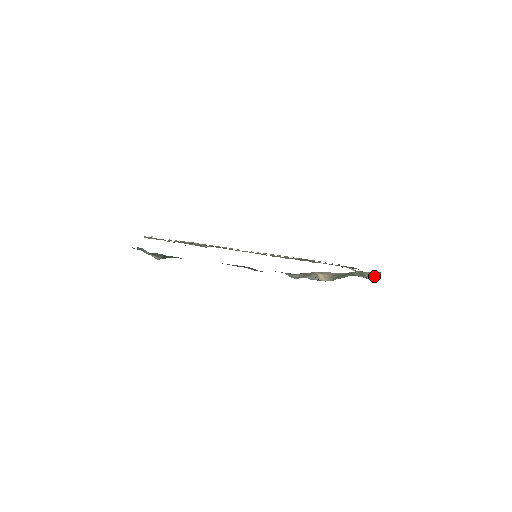
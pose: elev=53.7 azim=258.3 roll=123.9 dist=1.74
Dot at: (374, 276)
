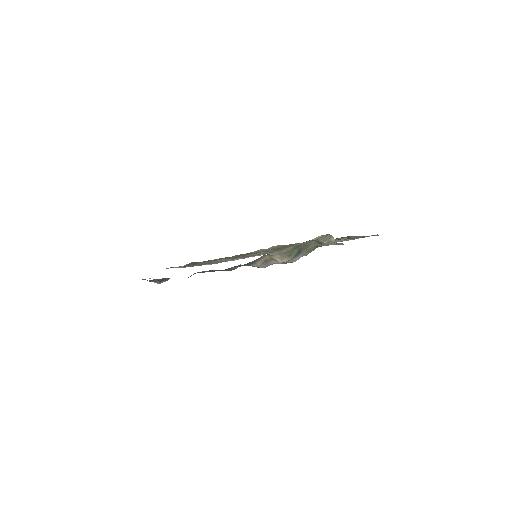
Dot at: (331, 241)
